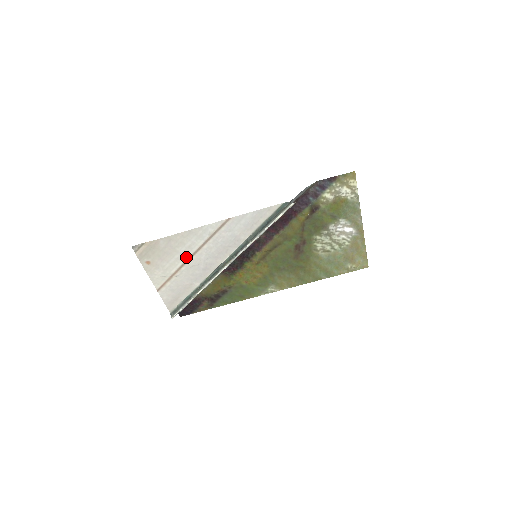
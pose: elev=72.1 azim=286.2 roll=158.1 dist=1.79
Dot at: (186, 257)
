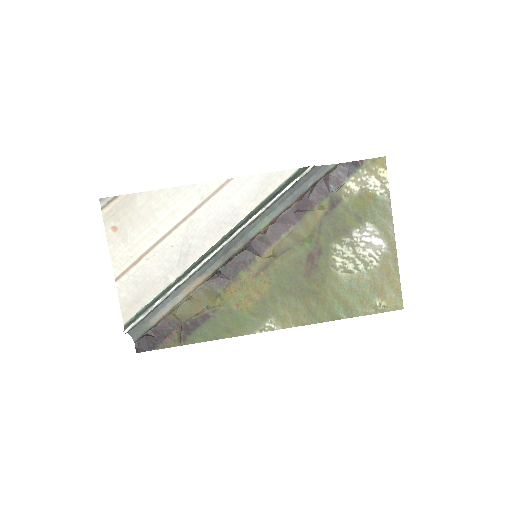
Dot at: (165, 229)
